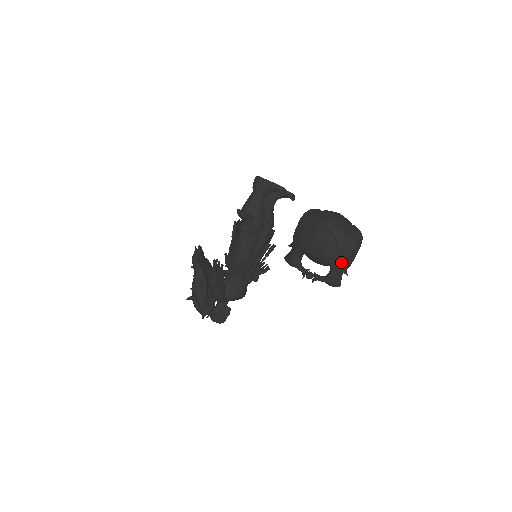
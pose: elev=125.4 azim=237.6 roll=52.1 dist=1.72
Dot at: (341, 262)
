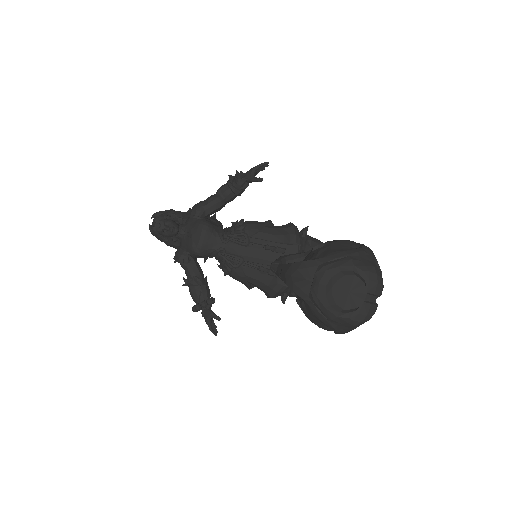
Dot at: (332, 261)
